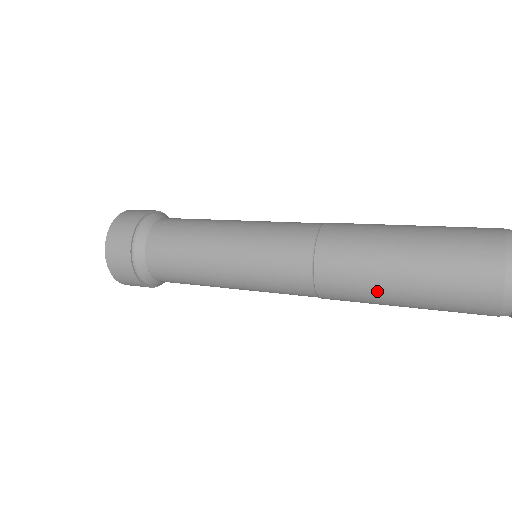
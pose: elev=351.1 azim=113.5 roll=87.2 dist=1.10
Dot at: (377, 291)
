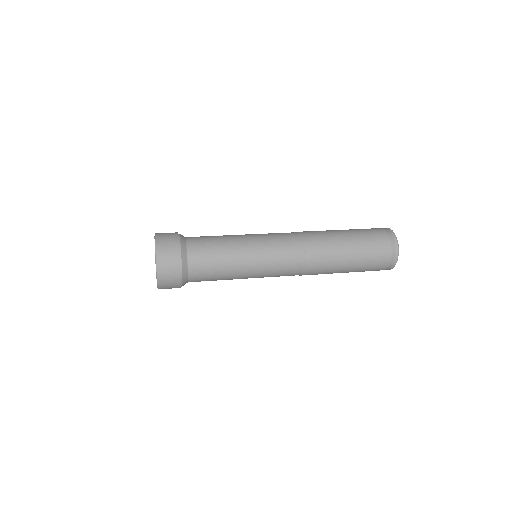
Dot at: (337, 265)
